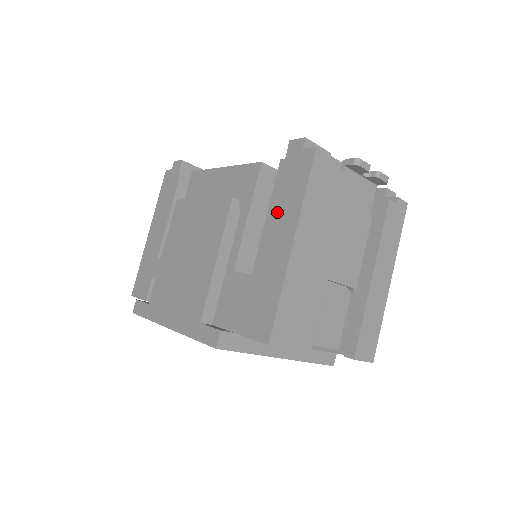
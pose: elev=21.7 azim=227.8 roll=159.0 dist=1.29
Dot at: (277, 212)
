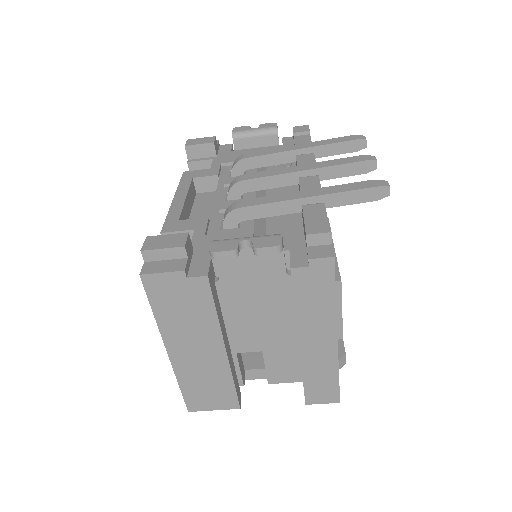
Dot at: occluded
